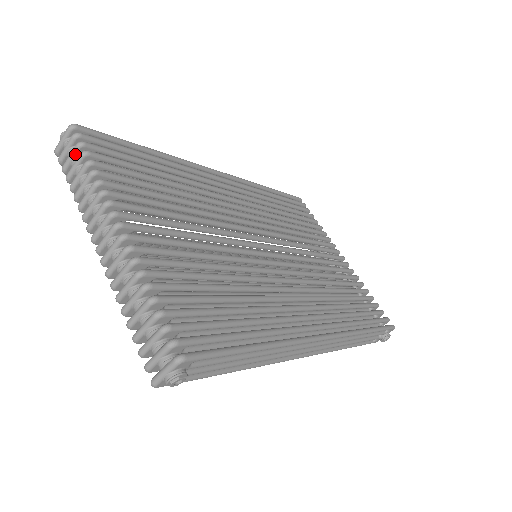
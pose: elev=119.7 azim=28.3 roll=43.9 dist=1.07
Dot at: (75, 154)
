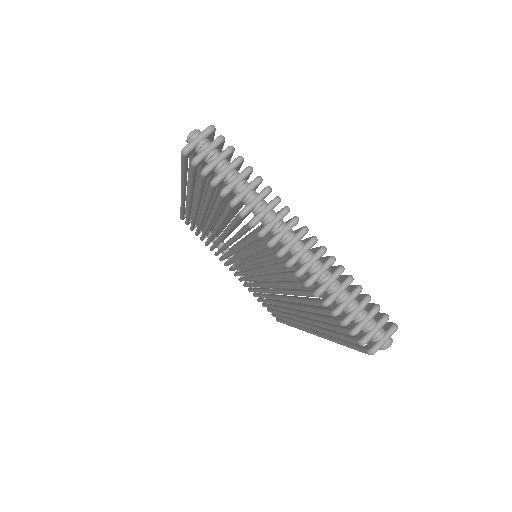
Dot at: (225, 157)
